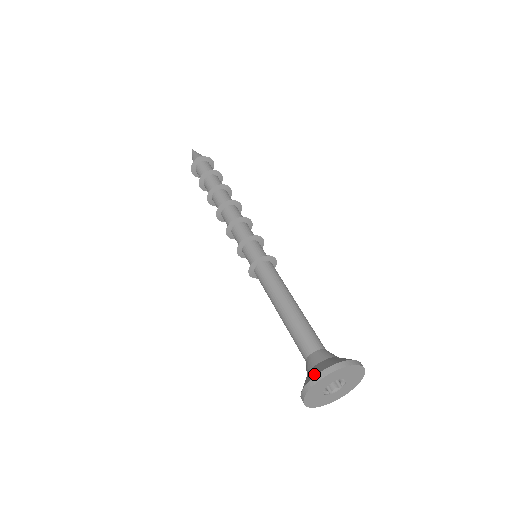
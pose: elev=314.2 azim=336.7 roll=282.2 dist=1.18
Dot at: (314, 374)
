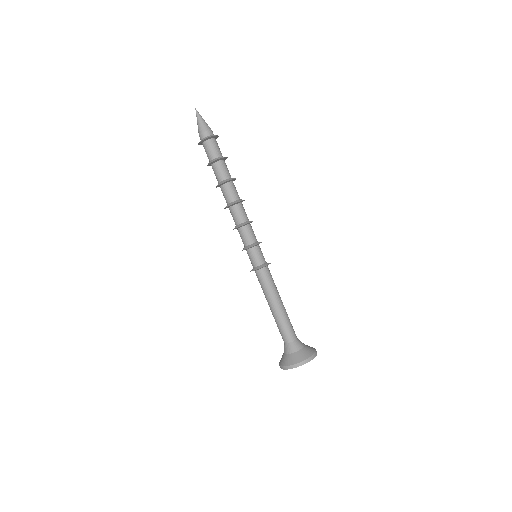
Dot at: (296, 361)
